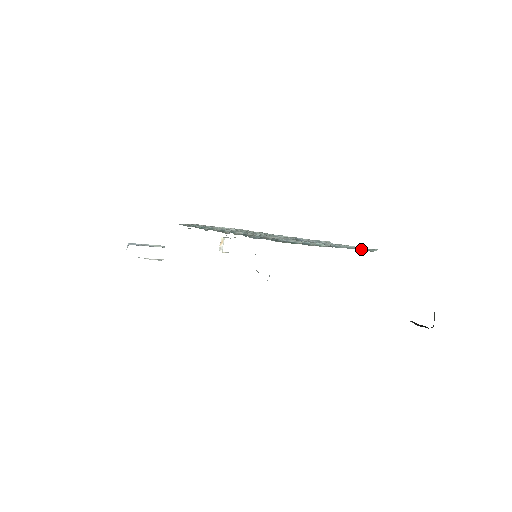
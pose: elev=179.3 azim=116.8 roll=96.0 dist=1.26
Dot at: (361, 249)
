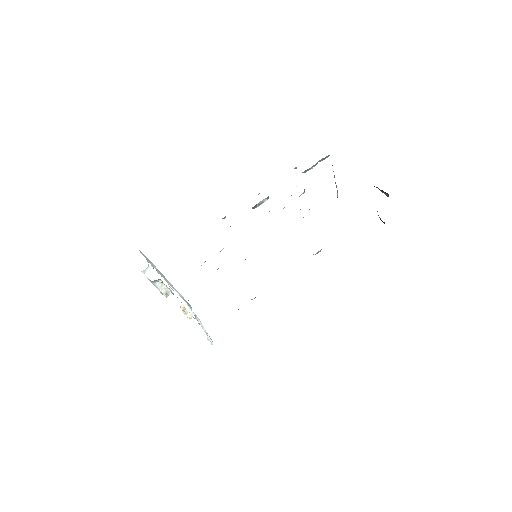
Dot at: occluded
